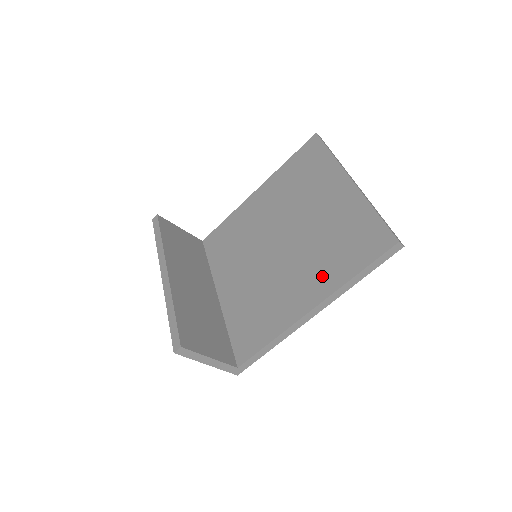
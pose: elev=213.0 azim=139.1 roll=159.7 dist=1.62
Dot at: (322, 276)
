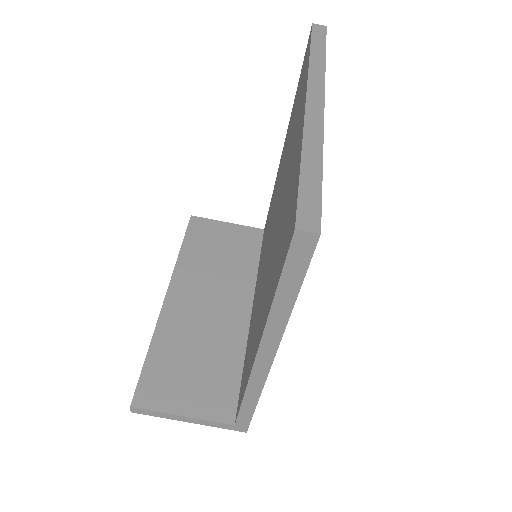
Dot at: (266, 296)
